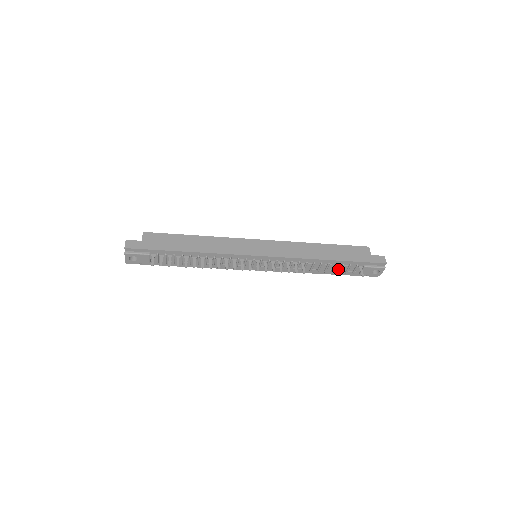
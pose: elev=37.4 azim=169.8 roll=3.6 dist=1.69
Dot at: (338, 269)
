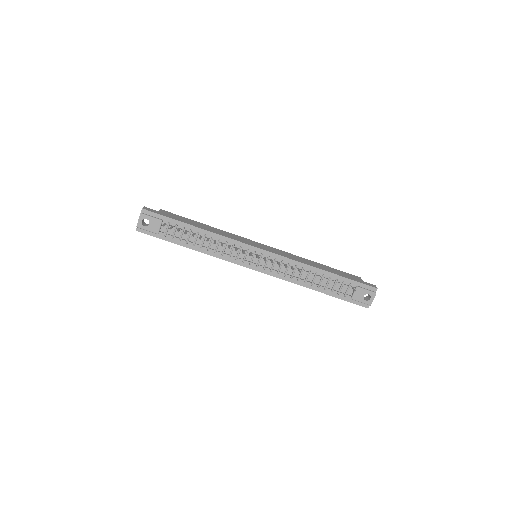
Dot at: (331, 287)
